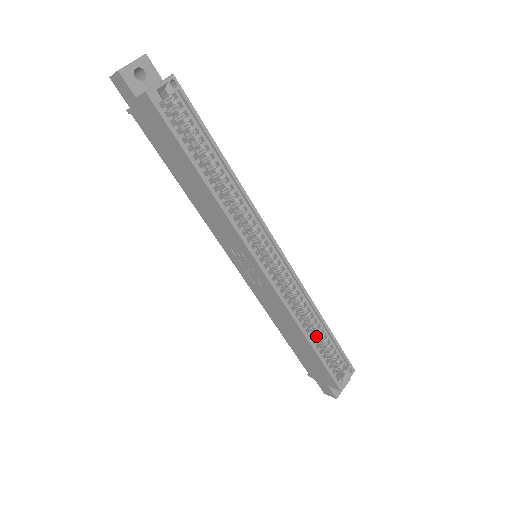
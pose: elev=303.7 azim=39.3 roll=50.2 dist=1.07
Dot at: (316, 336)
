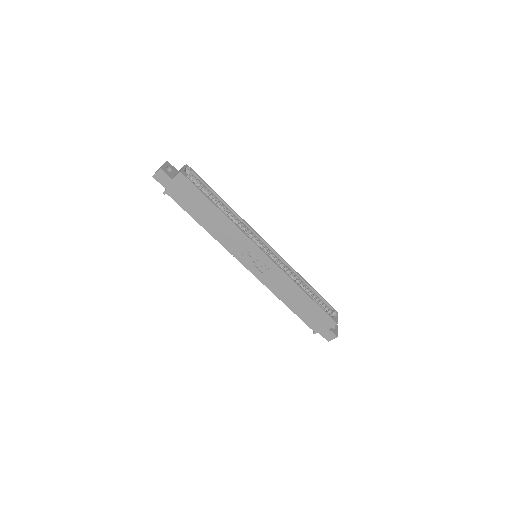
Dot at: occluded
